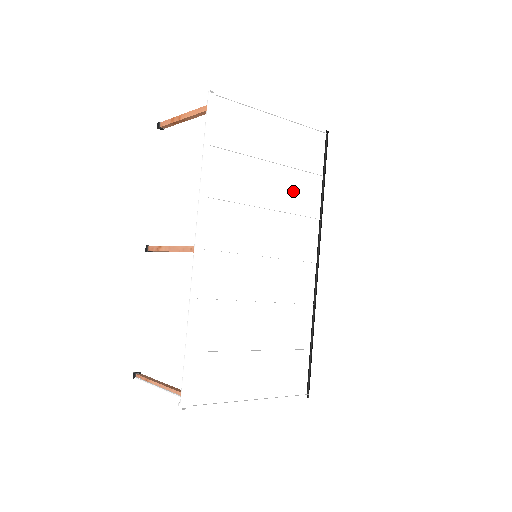
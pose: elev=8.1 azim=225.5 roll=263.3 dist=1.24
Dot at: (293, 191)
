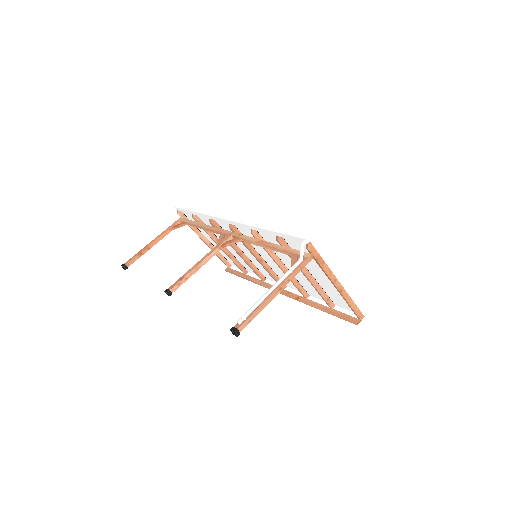
Dot at: occluded
